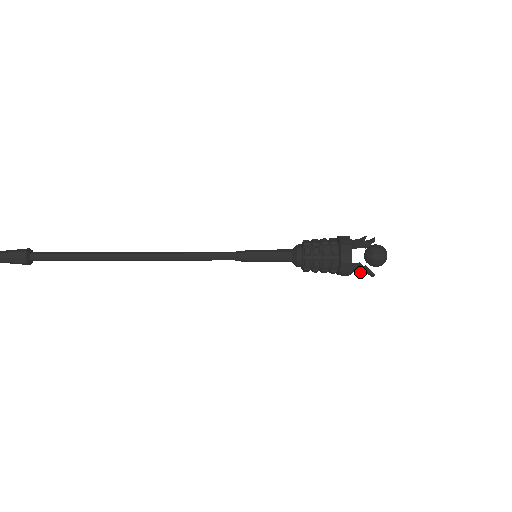
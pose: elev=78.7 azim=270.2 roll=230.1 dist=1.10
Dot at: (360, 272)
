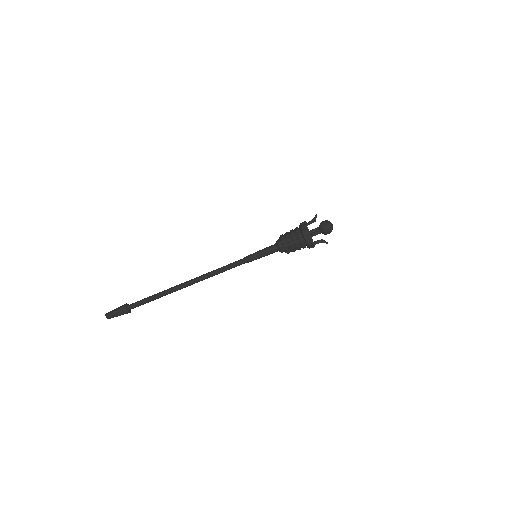
Dot at: occluded
